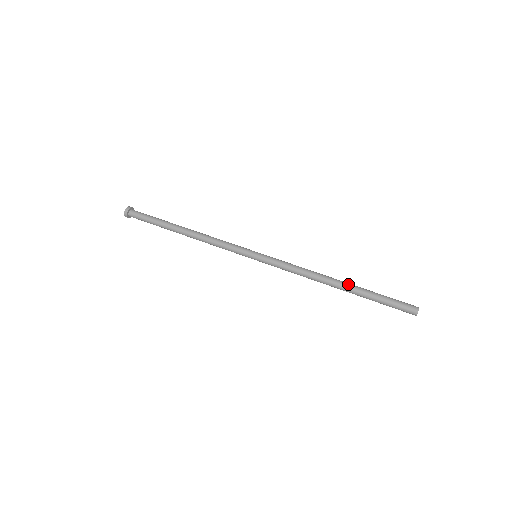
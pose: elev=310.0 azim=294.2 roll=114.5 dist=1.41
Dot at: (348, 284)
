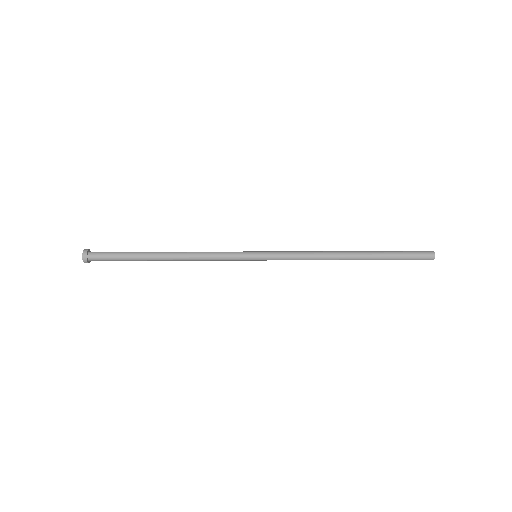
Dot at: (361, 252)
